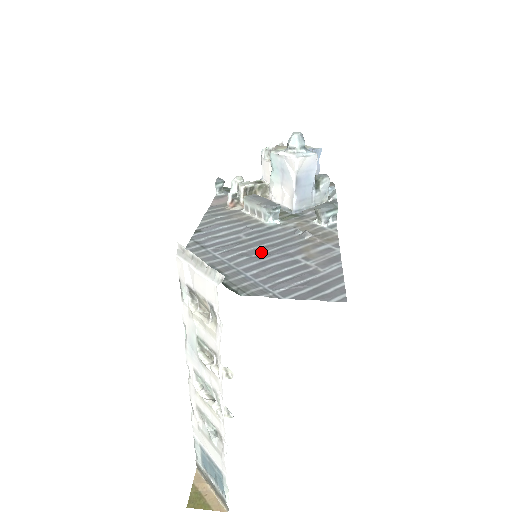
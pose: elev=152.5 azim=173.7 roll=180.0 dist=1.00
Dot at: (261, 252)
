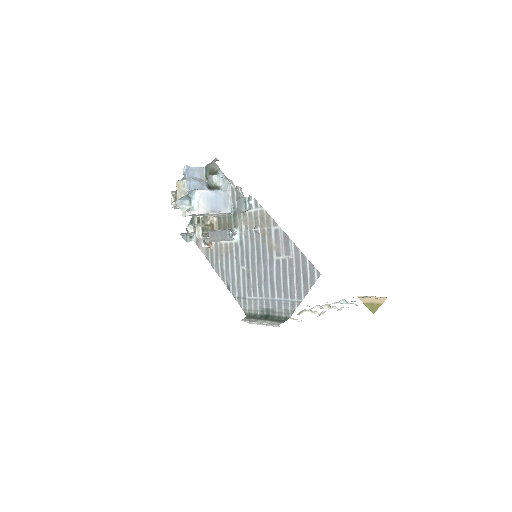
Dot at: (261, 273)
